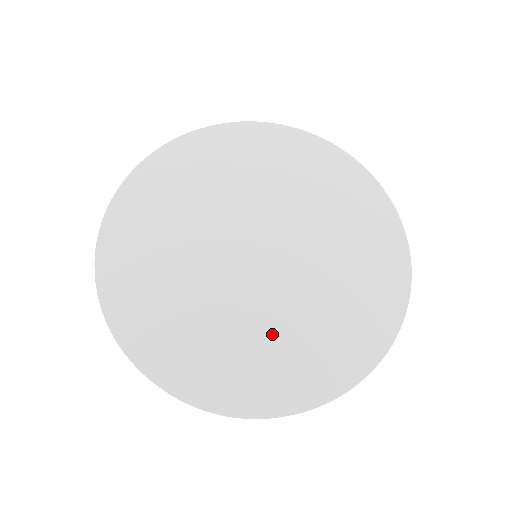
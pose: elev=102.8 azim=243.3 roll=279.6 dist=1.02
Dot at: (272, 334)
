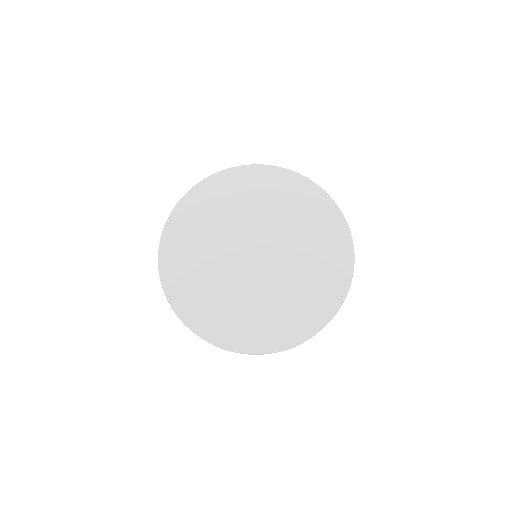
Dot at: (226, 297)
